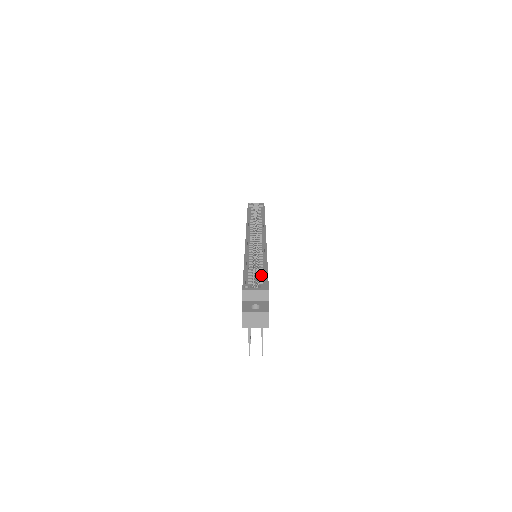
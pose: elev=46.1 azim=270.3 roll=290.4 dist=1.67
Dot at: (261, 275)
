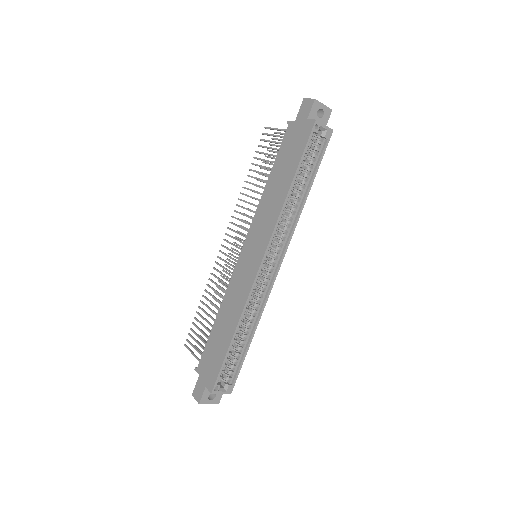
Dot at: (237, 361)
